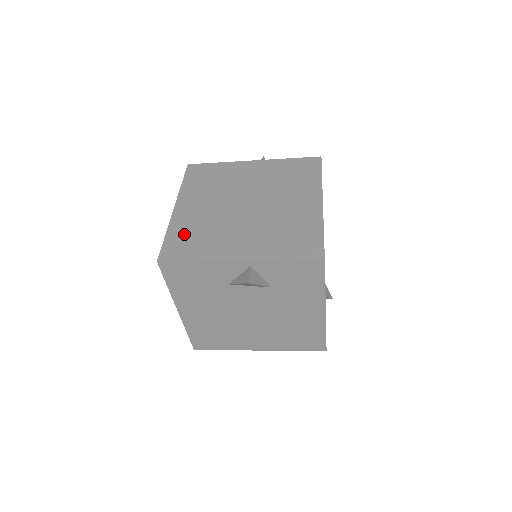
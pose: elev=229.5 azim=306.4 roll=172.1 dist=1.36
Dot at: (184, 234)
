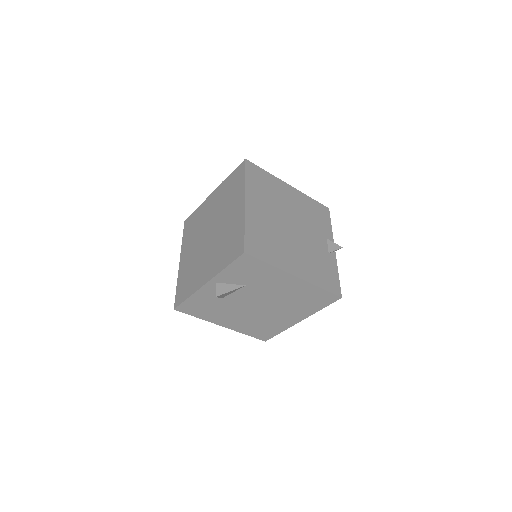
Dot at: (183, 280)
